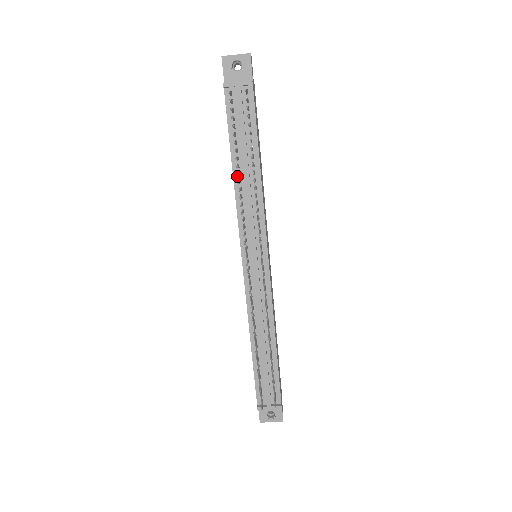
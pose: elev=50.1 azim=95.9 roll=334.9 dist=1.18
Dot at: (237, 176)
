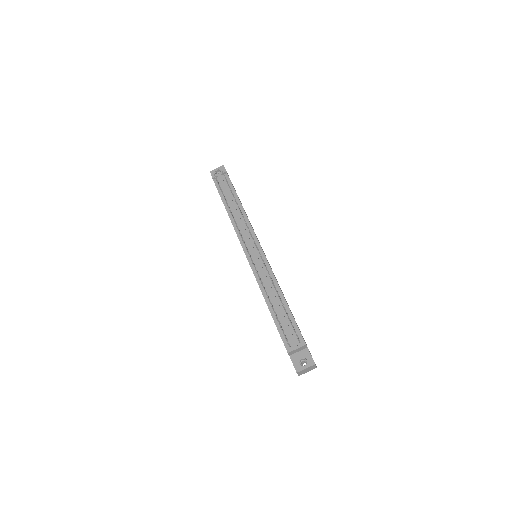
Dot at: (230, 213)
